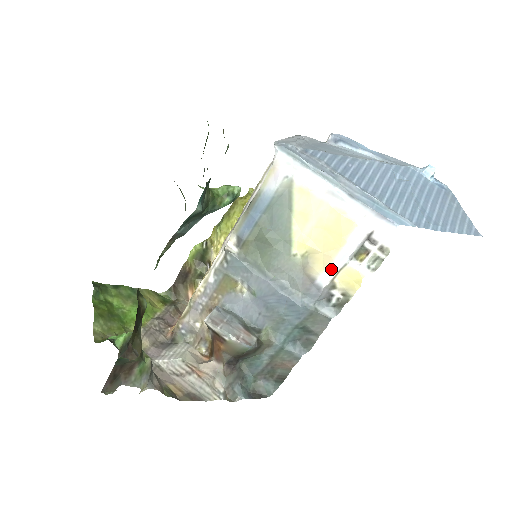
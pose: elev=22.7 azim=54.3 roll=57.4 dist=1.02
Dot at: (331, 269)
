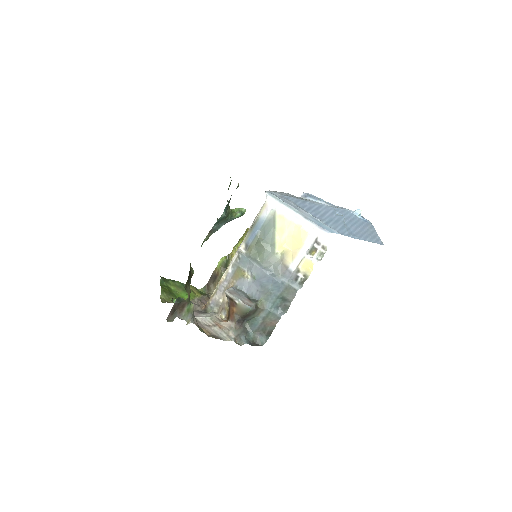
Dot at: (297, 260)
